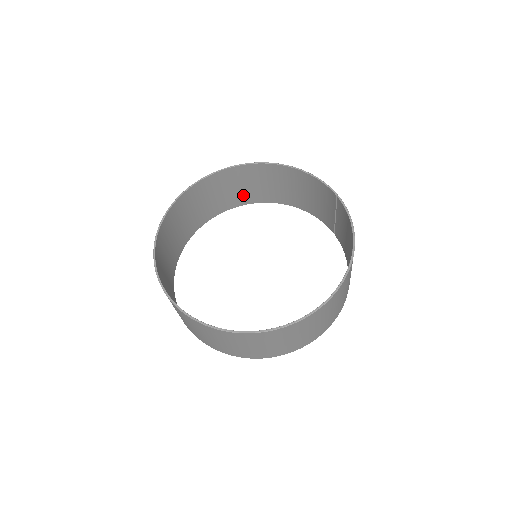
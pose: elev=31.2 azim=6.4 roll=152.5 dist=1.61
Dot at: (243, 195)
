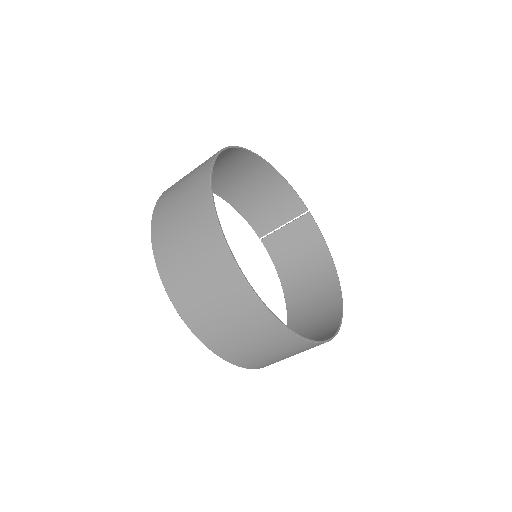
Dot at: occluded
